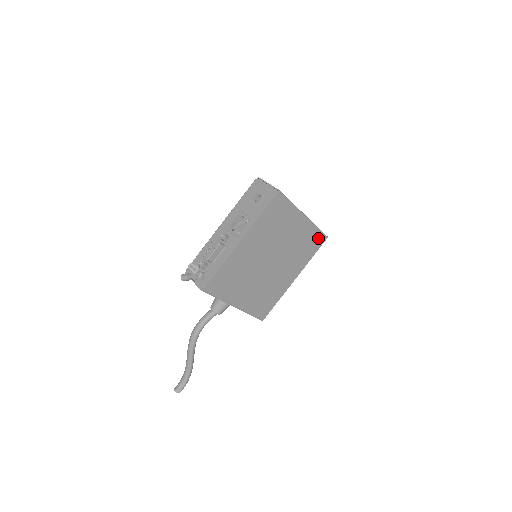
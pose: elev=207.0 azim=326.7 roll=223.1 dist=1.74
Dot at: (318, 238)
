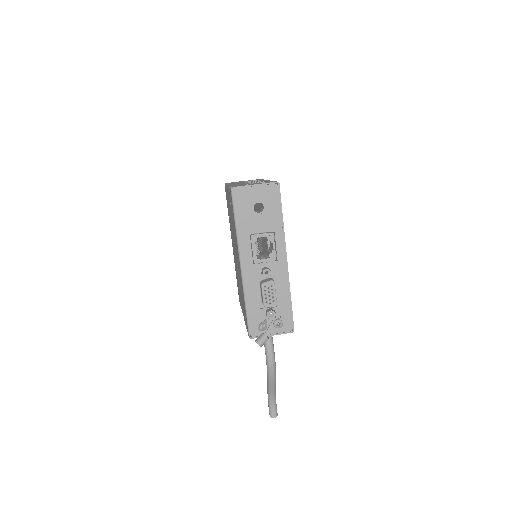
Dot at: occluded
